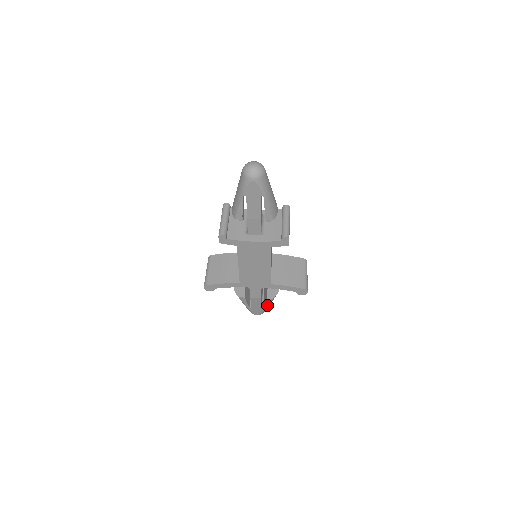
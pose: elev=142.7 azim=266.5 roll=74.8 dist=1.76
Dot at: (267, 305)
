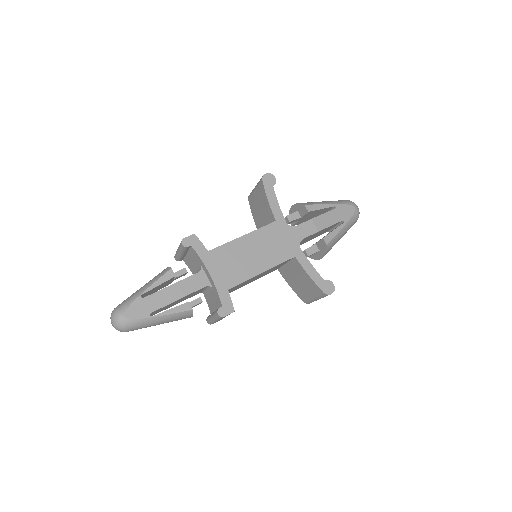
Dot at: occluded
